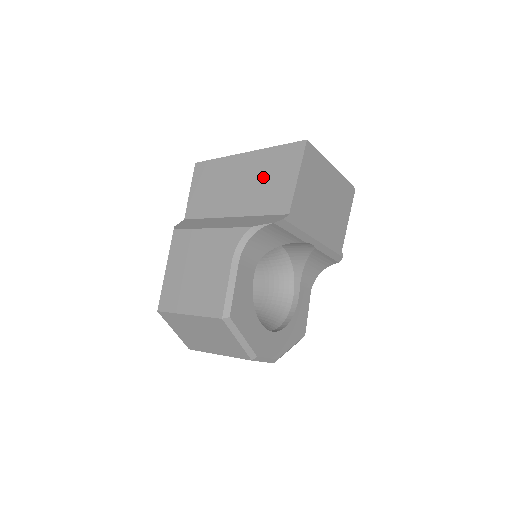
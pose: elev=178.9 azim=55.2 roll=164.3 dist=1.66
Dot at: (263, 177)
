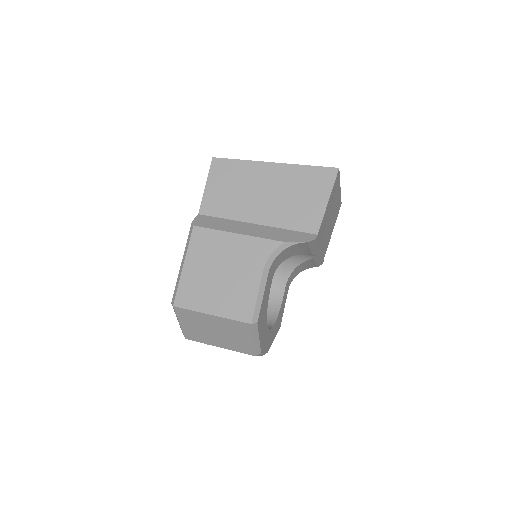
Dot at: (292, 192)
